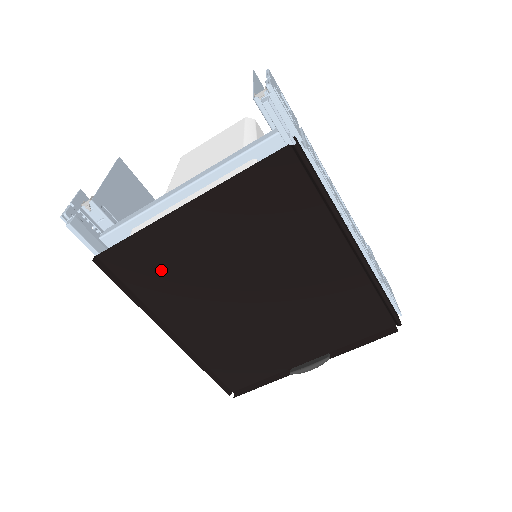
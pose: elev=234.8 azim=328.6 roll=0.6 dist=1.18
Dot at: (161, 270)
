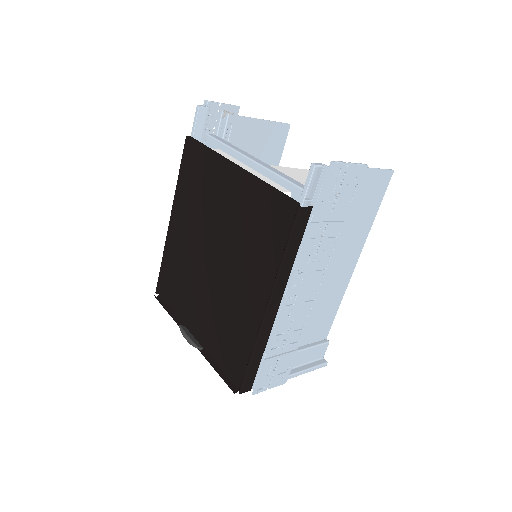
Dot at: (200, 183)
